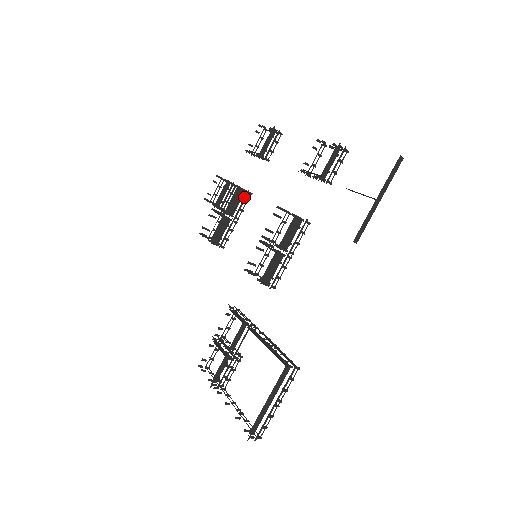
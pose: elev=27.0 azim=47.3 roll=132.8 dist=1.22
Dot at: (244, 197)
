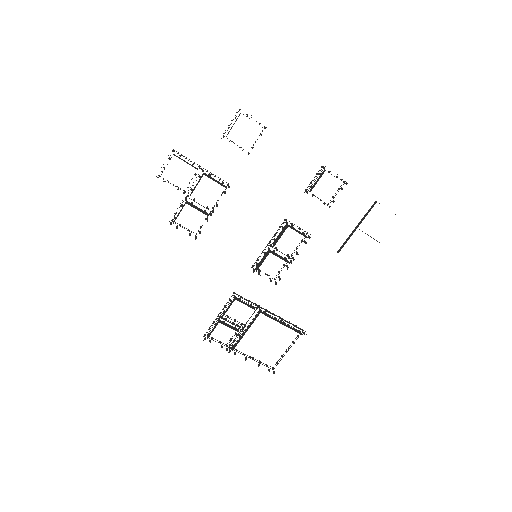
Dot at: occluded
